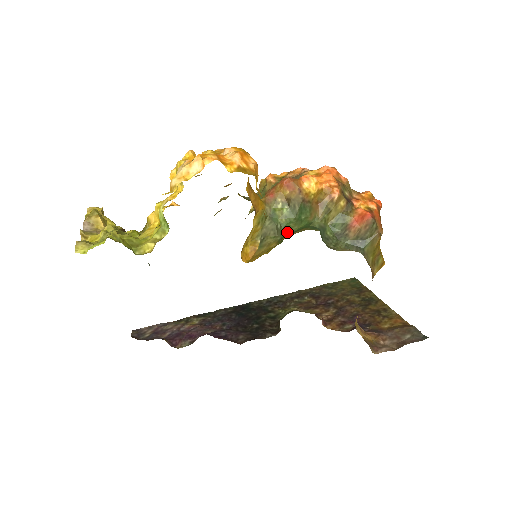
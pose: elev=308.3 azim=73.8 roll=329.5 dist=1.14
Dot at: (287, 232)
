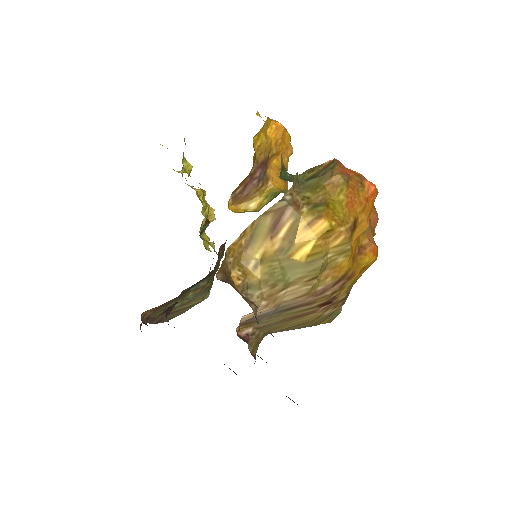
Dot at: occluded
